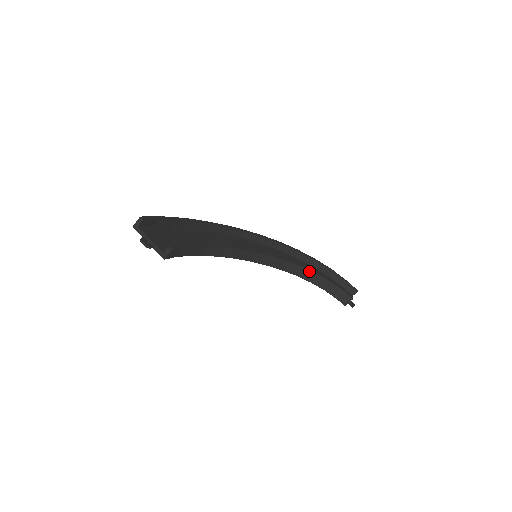
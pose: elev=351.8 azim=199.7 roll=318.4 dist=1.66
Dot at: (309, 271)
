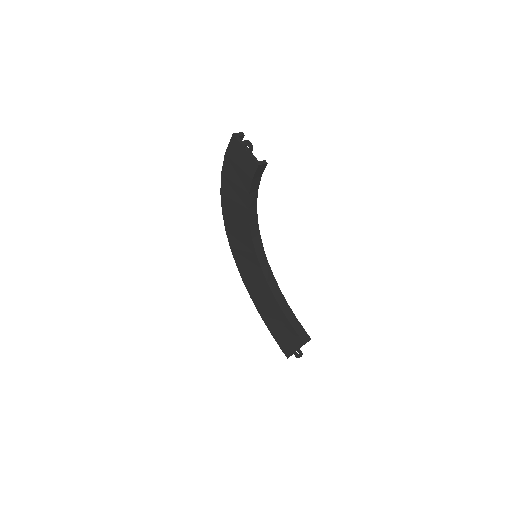
Dot at: (284, 298)
